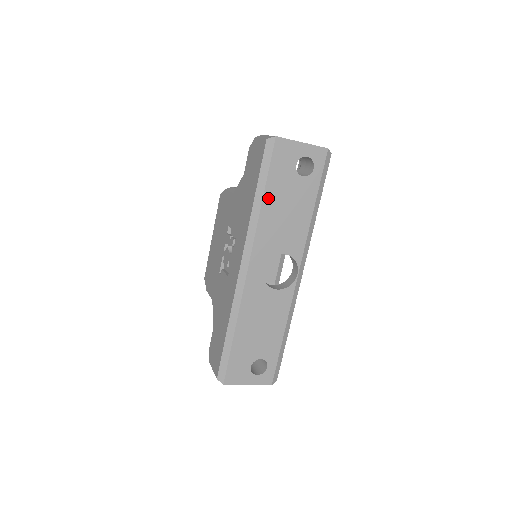
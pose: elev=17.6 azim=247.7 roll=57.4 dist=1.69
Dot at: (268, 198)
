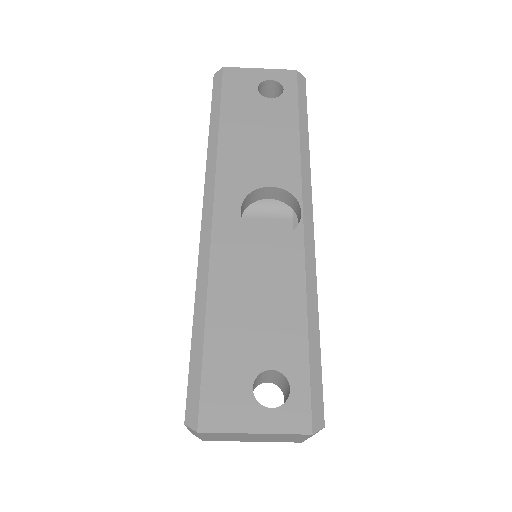
Dot at: (227, 124)
